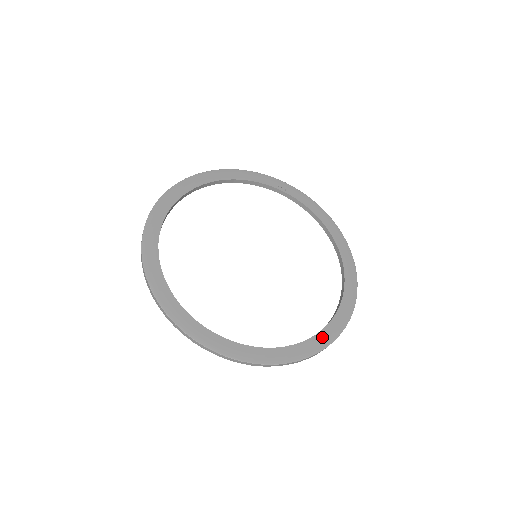
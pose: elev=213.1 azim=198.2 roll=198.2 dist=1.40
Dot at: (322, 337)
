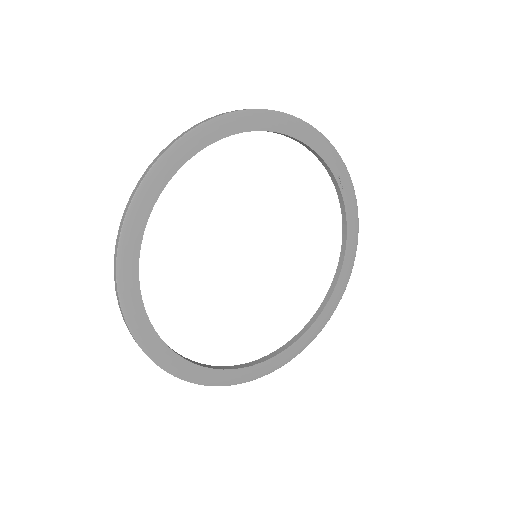
Dot at: (254, 370)
